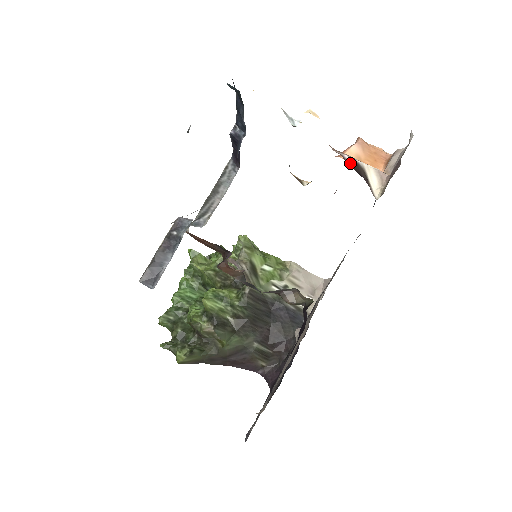
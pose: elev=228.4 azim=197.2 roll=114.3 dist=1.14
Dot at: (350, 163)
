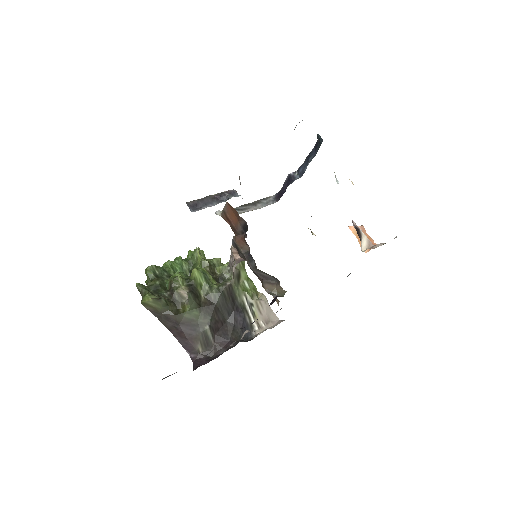
Dot at: (355, 226)
